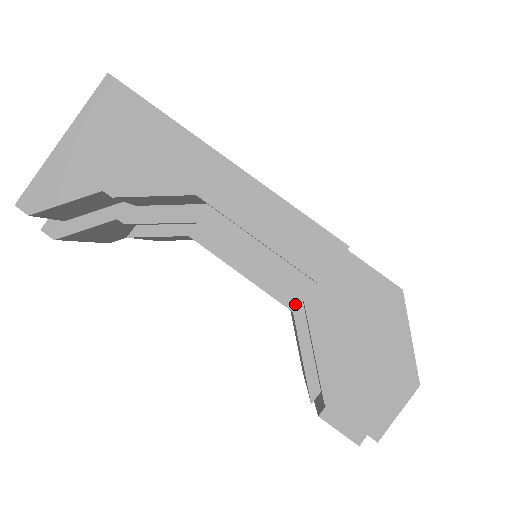
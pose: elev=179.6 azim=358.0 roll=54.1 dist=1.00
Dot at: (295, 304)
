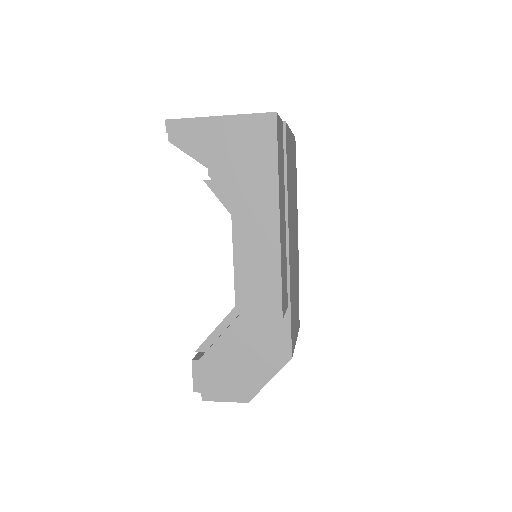
Dot at: (240, 304)
